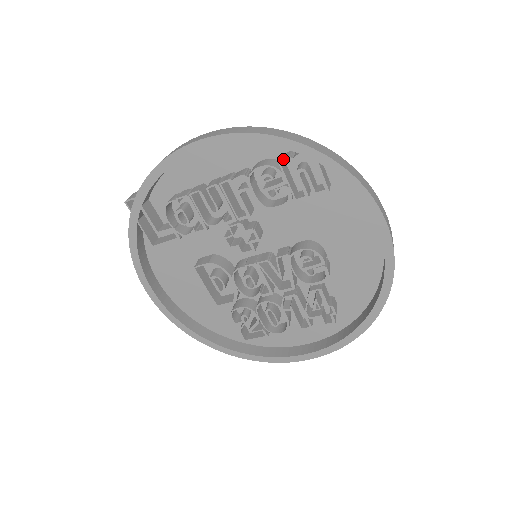
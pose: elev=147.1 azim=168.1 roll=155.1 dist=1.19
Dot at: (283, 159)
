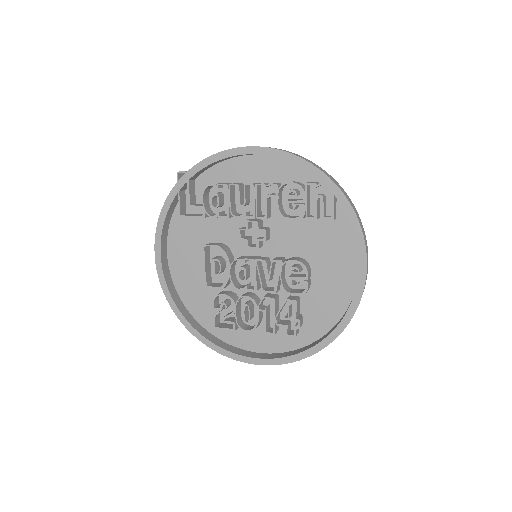
Dot at: (310, 183)
